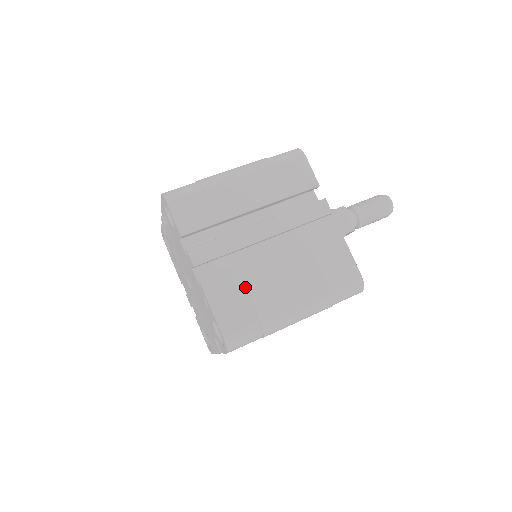
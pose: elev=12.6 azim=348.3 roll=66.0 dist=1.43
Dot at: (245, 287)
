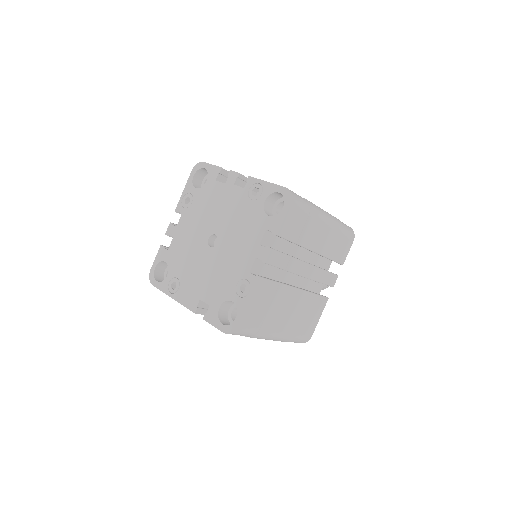
Dot at: (273, 300)
